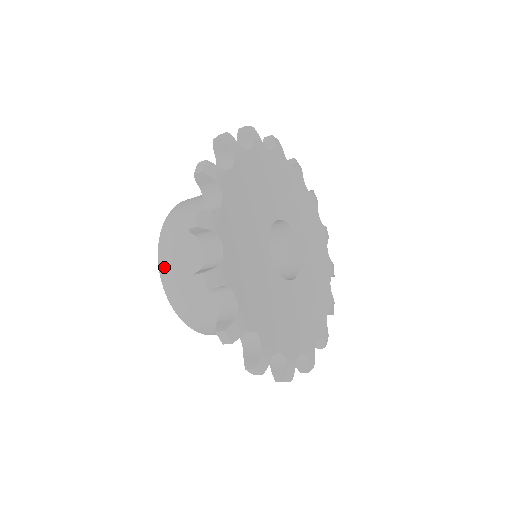
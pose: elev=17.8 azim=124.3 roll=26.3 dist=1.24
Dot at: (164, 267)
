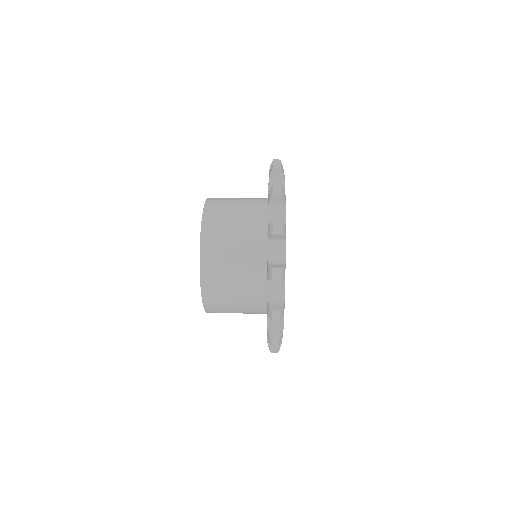
Dot at: (206, 278)
